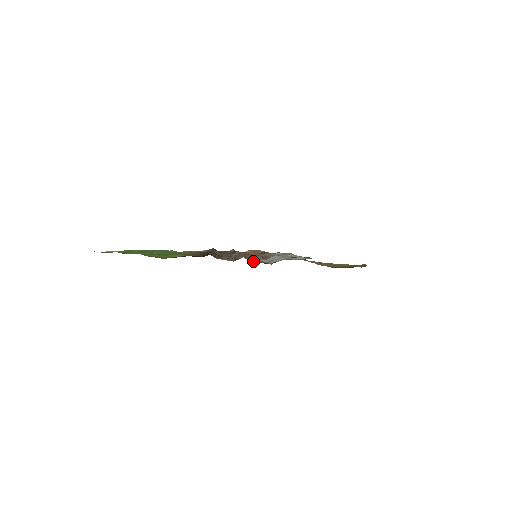
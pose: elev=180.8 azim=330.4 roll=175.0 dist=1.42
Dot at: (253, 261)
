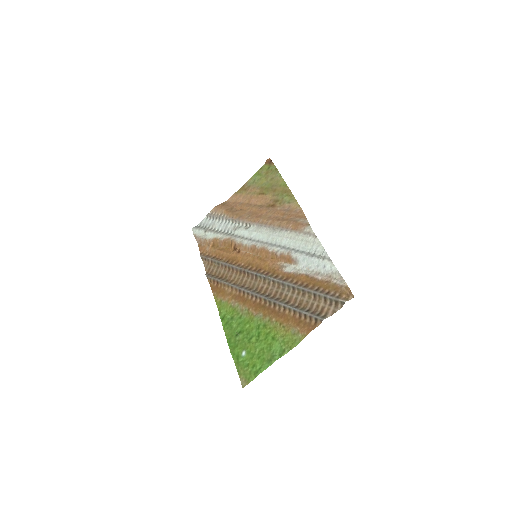
Dot at: occluded
